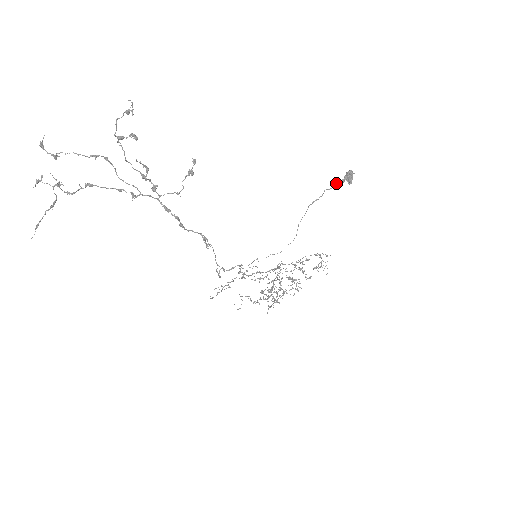
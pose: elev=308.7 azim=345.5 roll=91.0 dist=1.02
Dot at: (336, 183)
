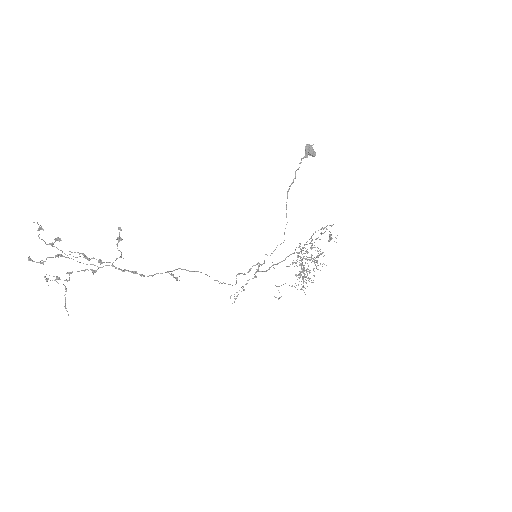
Dot at: (300, 162)
